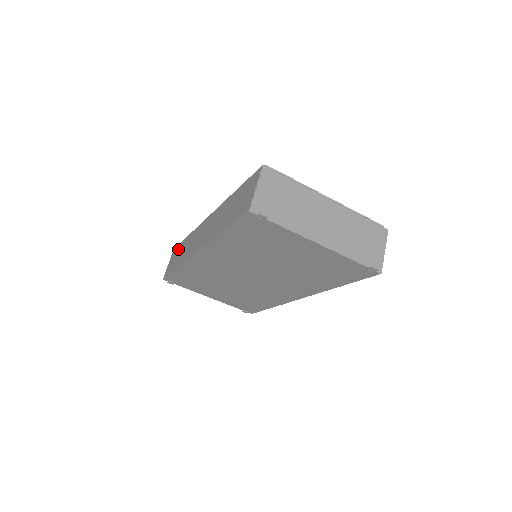
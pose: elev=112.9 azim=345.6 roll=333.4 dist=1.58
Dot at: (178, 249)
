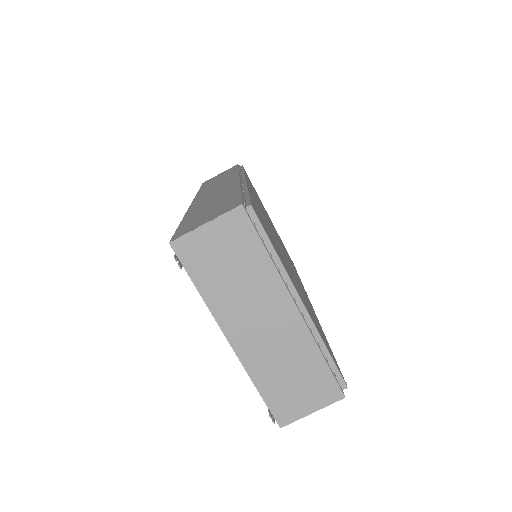
Dot at: (229, 171)
